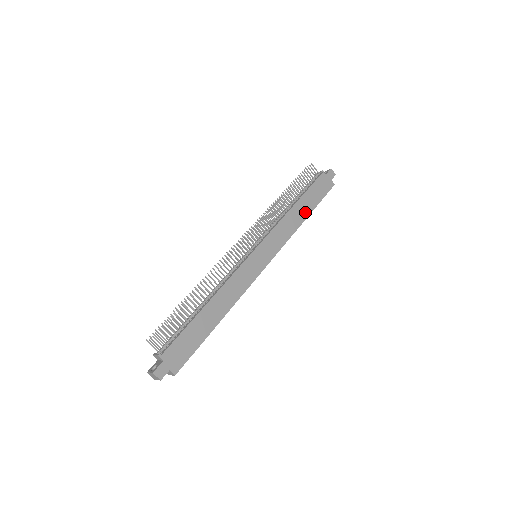
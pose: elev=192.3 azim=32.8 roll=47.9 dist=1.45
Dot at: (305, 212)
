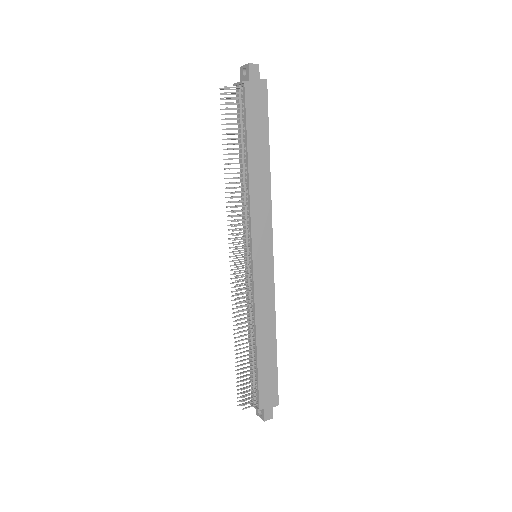
Dot at: (264, 159)
